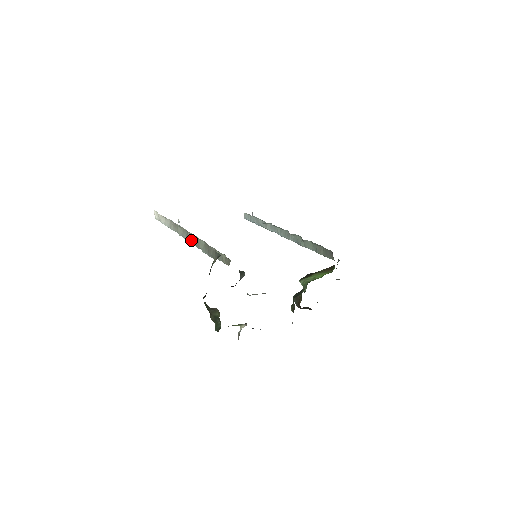
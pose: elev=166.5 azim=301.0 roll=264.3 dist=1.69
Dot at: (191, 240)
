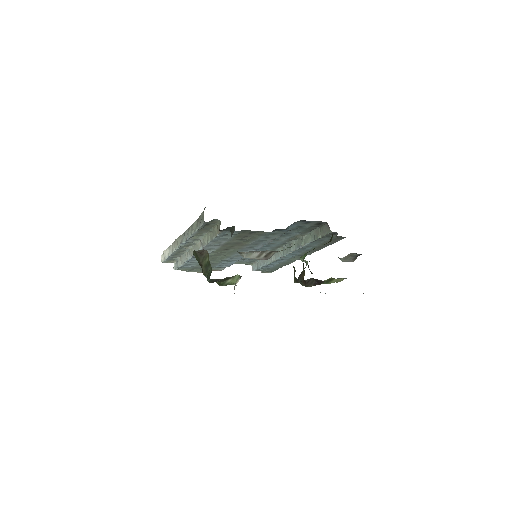
Dot at: (187, 234)
